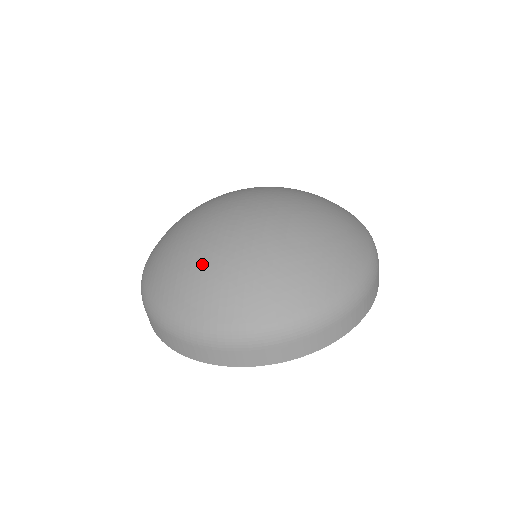
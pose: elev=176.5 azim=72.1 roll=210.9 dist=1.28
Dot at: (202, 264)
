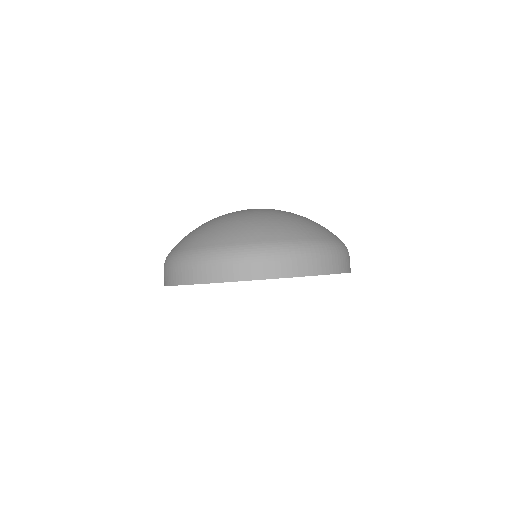
Dot at: (275, 217)
